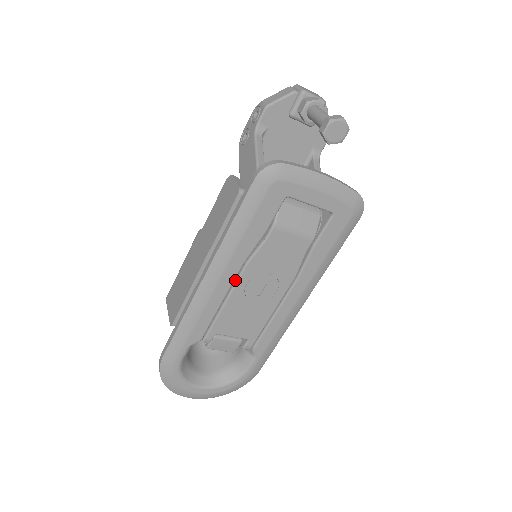
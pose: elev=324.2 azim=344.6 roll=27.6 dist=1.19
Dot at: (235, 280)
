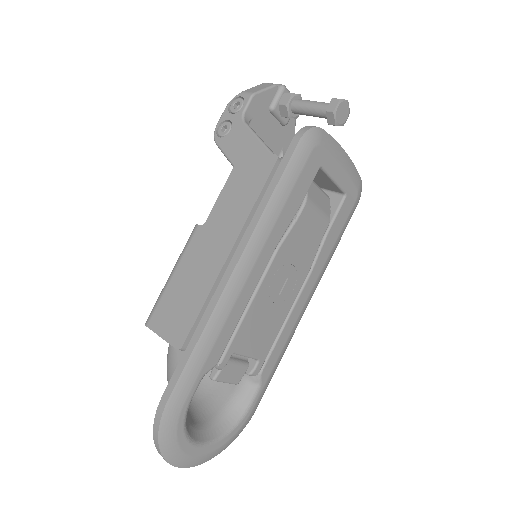
Dot at: (262, 272)
